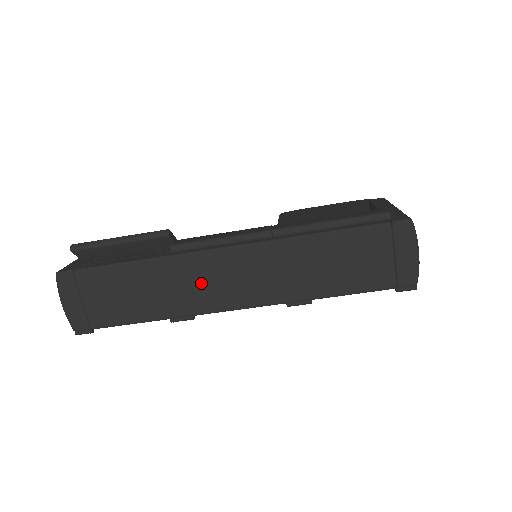
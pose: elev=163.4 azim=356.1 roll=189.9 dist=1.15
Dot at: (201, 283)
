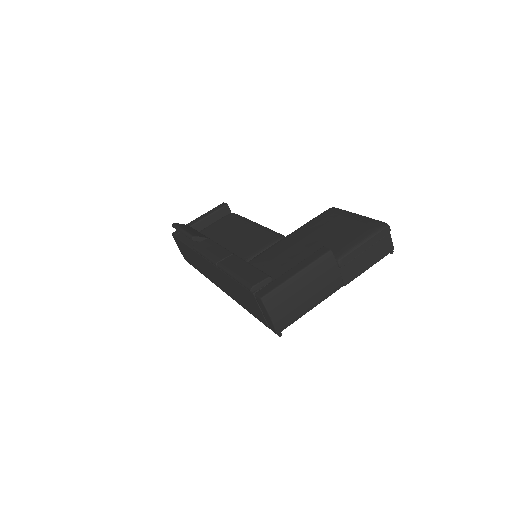
Dot at: (207, 270)
